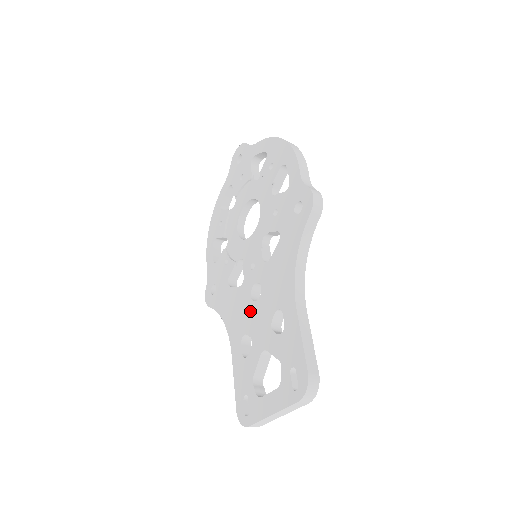
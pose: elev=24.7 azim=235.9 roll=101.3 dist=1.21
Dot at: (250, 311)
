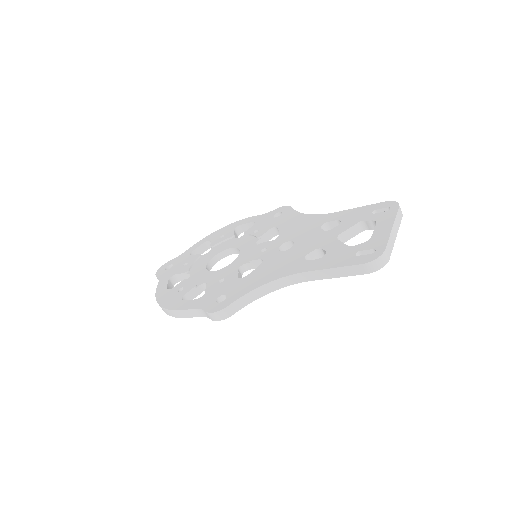
Dot at: (294, 251)
